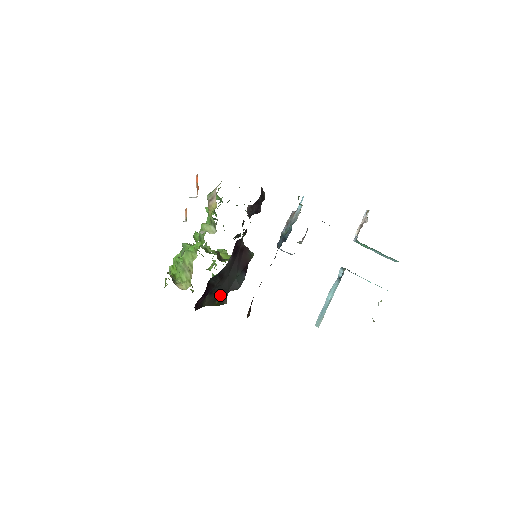
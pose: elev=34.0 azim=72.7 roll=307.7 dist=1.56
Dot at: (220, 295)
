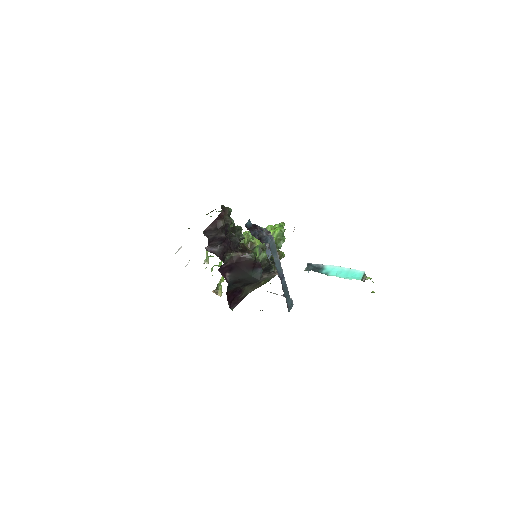
Dot at: (261, 278)
